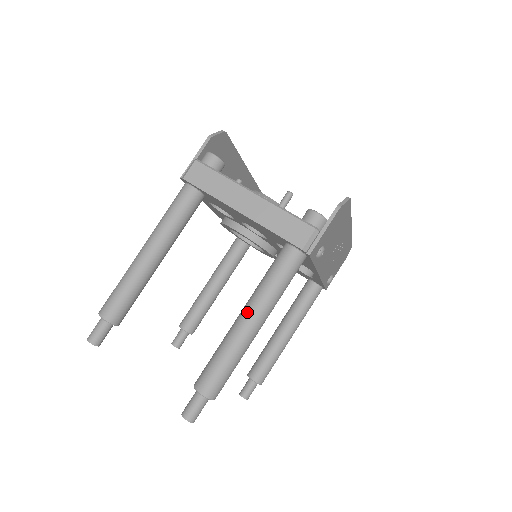
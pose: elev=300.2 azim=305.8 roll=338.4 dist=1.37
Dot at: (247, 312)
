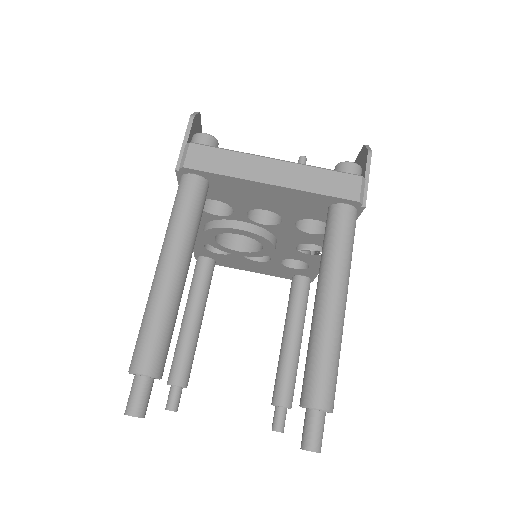
Dot at: (329, 291)
